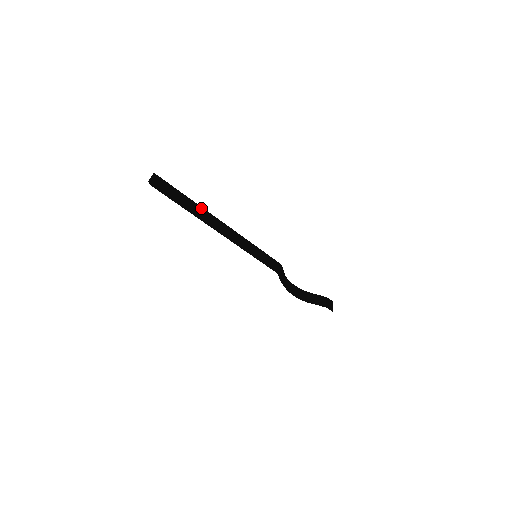
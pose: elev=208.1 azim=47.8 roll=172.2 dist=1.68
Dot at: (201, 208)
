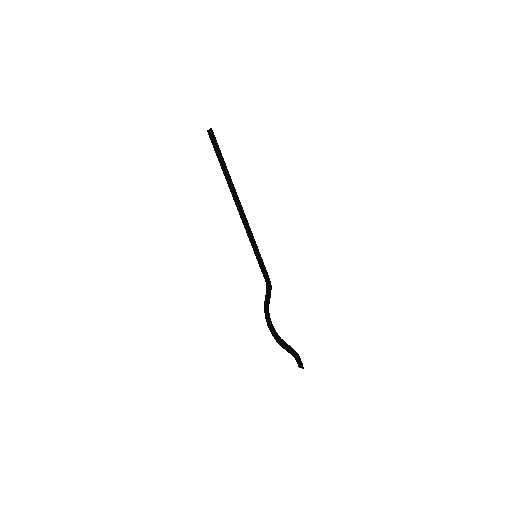
Dot at: occluded
